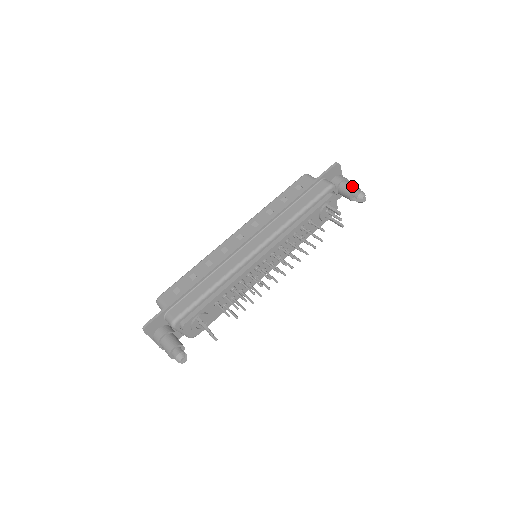
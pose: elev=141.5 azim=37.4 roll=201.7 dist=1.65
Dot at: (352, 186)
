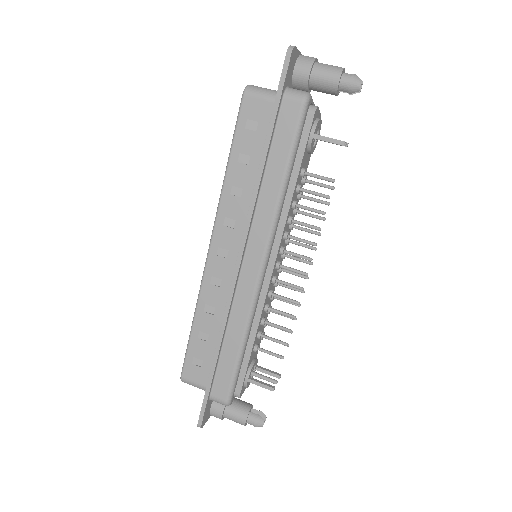
Dot at: (333, 76)
